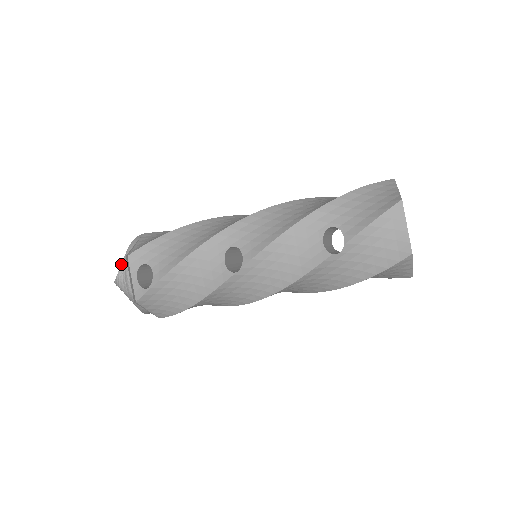
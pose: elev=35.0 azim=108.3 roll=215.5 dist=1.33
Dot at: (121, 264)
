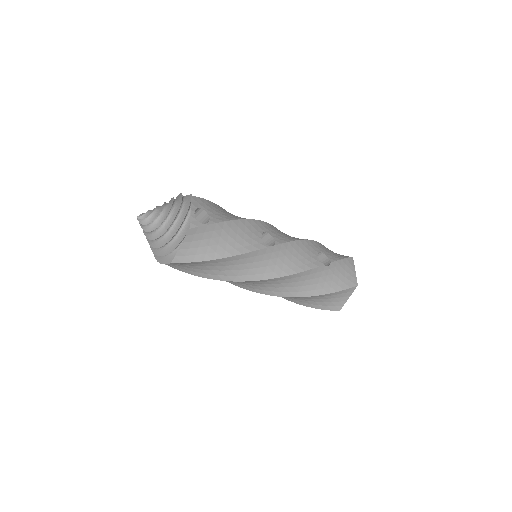
Dot at: (165, 203)
